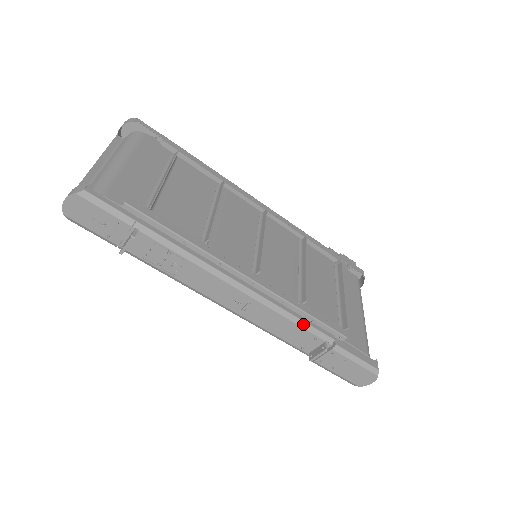
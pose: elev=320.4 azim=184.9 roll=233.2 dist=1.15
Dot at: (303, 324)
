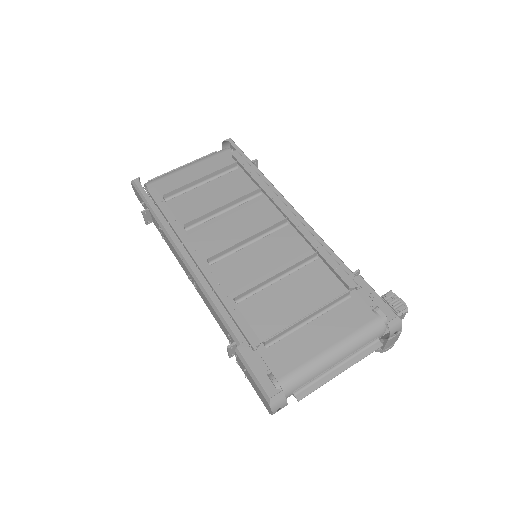
Dot at: (220, 315)
